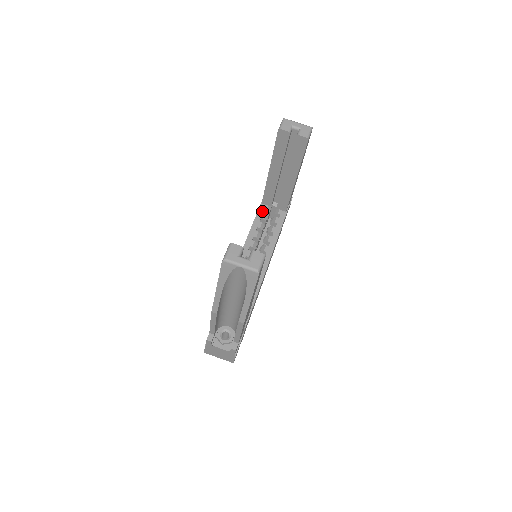
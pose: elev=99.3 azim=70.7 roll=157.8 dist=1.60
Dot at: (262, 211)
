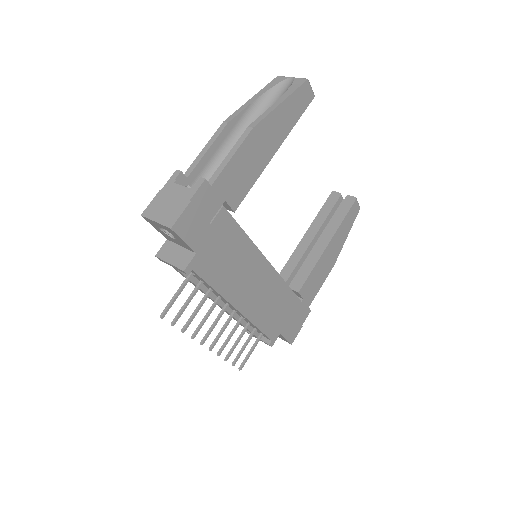
Dot at: occluded
